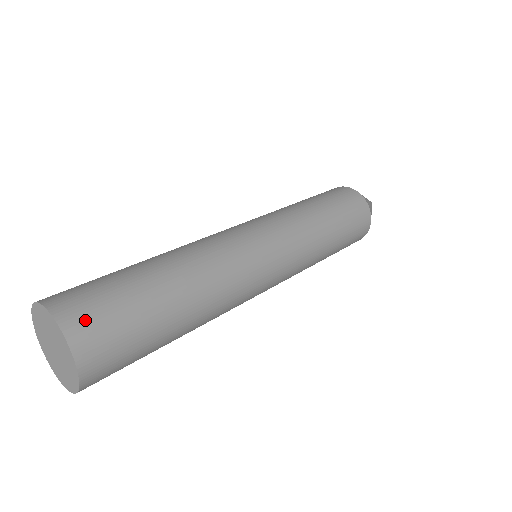
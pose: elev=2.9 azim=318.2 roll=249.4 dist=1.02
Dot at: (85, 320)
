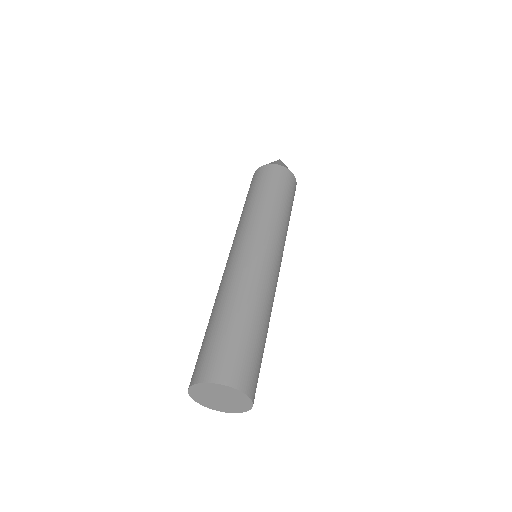
Dot at: (239, 374)
